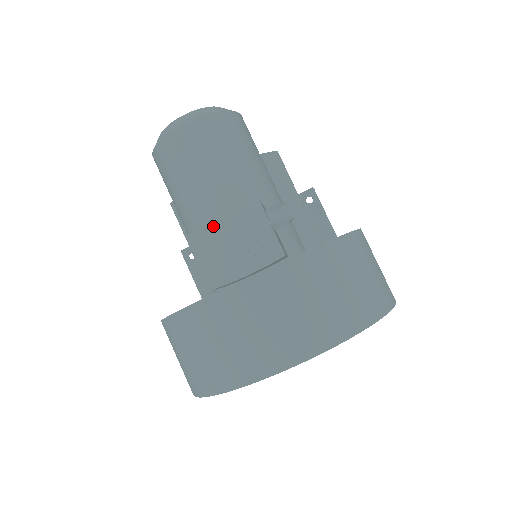
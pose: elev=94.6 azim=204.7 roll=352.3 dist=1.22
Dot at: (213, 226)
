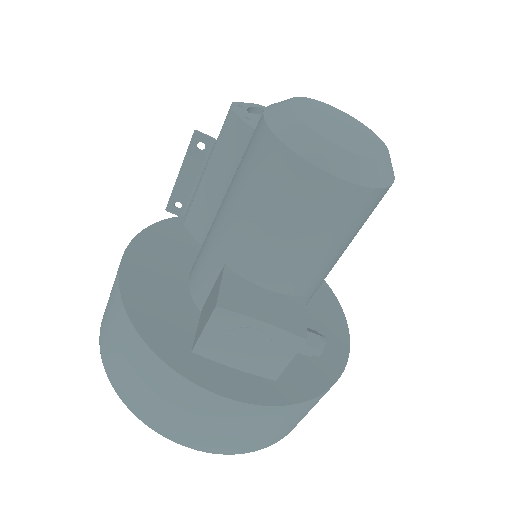
Dot at: (246, 321)
